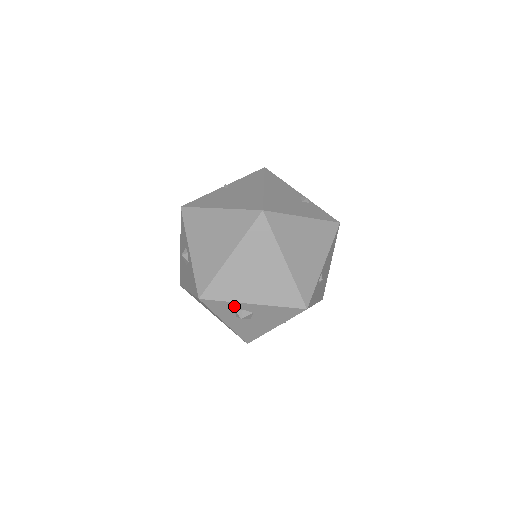
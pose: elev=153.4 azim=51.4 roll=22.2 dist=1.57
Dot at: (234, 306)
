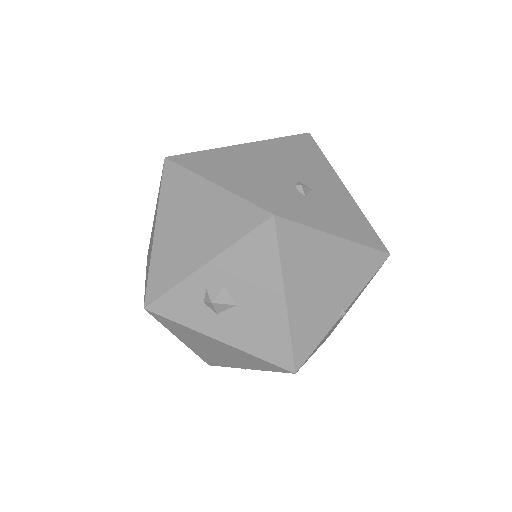
Dot at: (191, 290)
